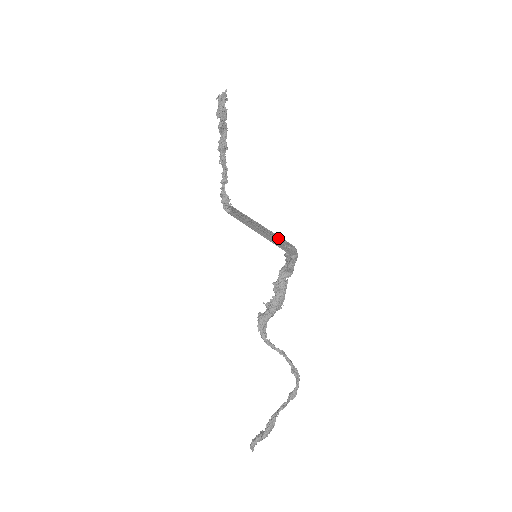
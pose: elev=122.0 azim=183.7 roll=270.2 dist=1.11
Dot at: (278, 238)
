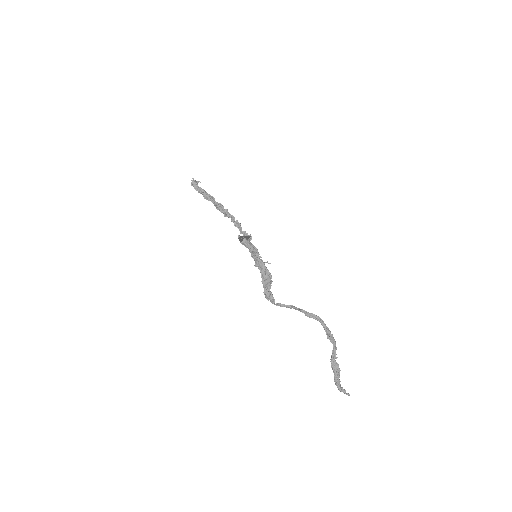
Dot at: occluded
